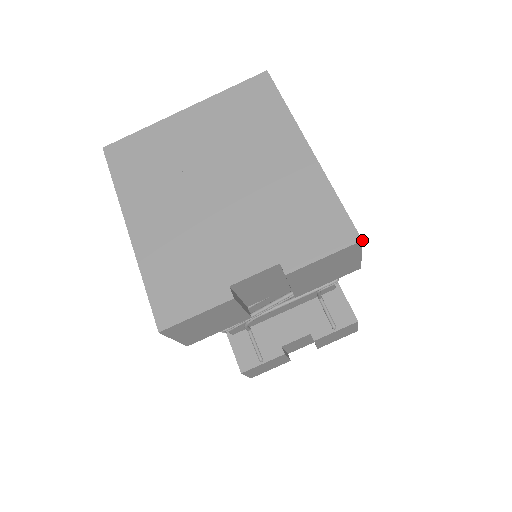
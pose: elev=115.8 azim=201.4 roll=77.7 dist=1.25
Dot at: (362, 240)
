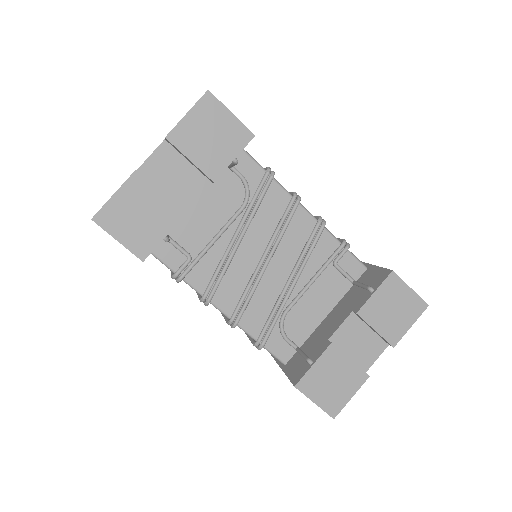
Dot at: (208, 90)
